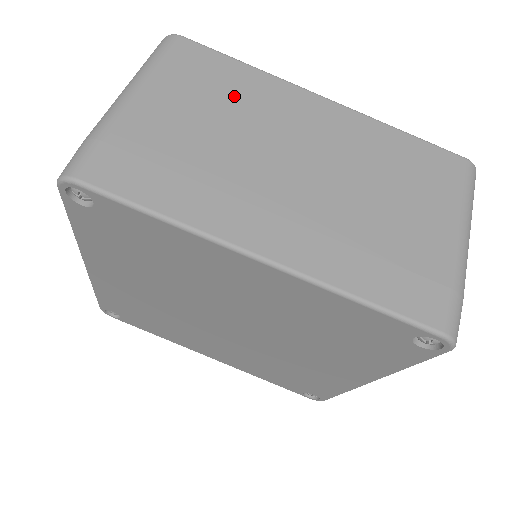
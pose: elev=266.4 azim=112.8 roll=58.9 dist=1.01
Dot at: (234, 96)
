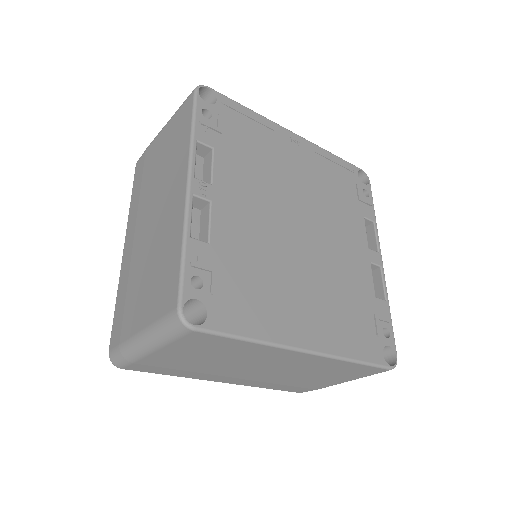
Dot at: (230, 353)
